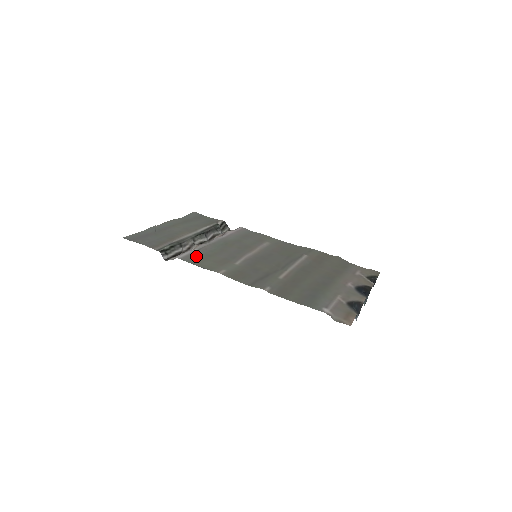
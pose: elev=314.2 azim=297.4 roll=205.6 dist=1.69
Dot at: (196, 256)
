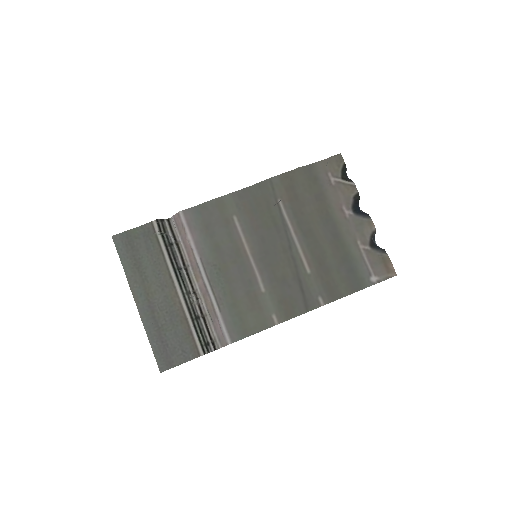
Dot at: (233, 322)
